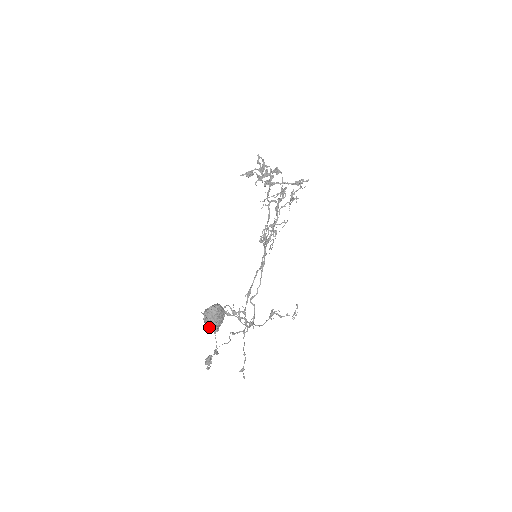
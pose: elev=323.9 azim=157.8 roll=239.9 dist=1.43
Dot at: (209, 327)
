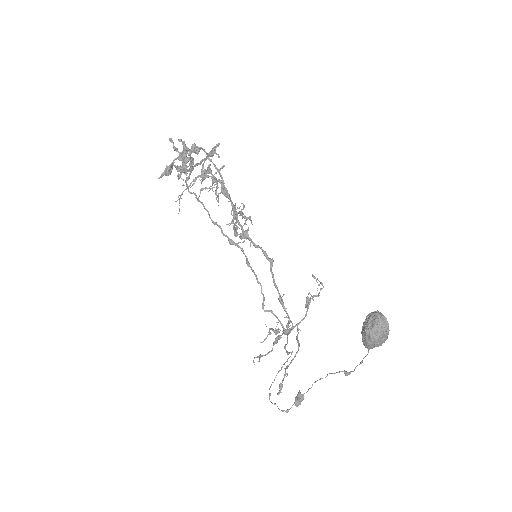
Dot at: (377, 345)
